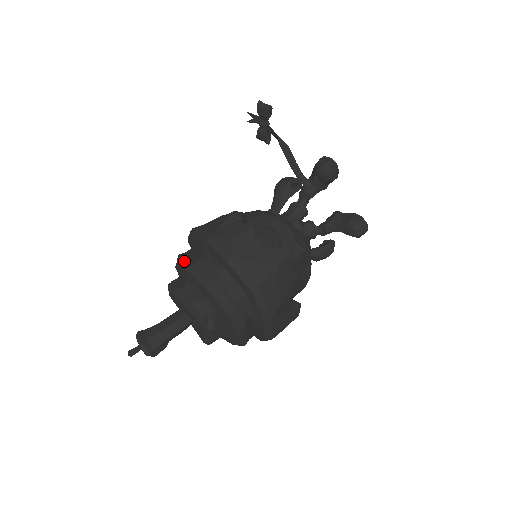
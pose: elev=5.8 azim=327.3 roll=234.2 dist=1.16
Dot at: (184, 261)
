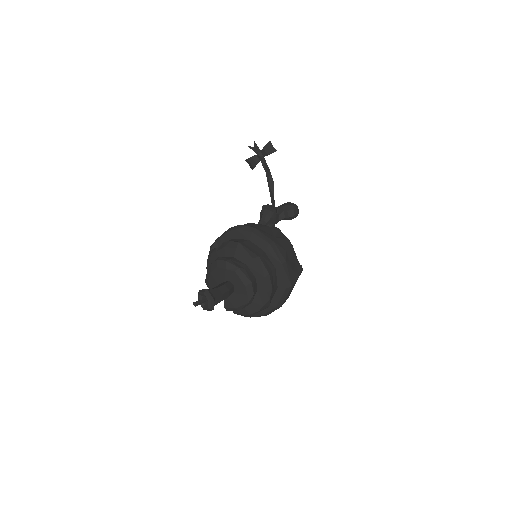
Dot at: (248, 250)
